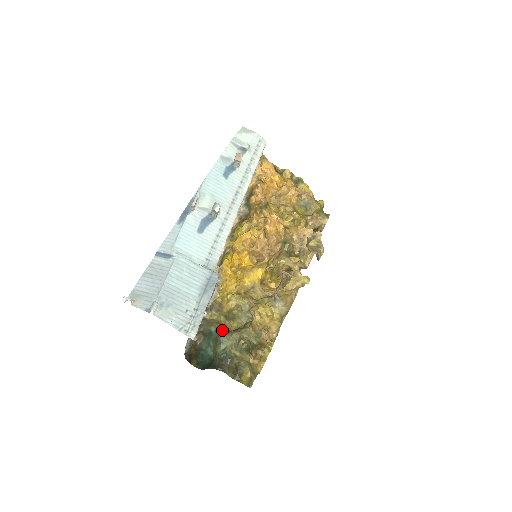
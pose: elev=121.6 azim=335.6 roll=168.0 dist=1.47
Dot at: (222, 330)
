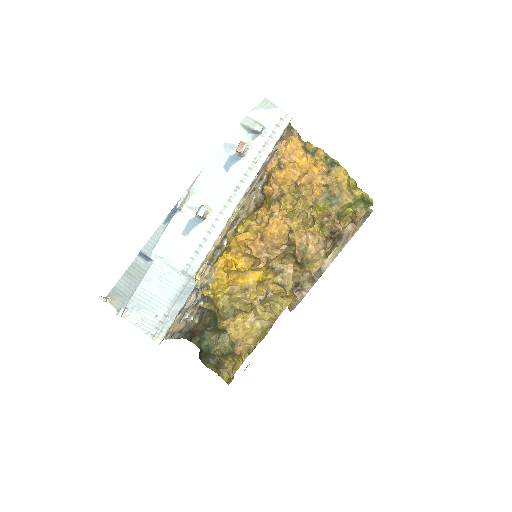
Dot at: (217, 321)
